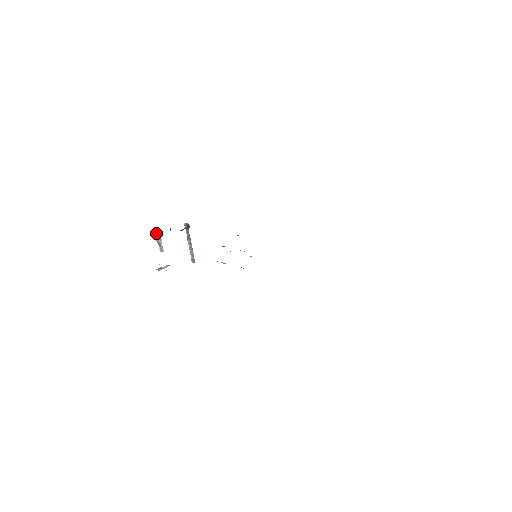
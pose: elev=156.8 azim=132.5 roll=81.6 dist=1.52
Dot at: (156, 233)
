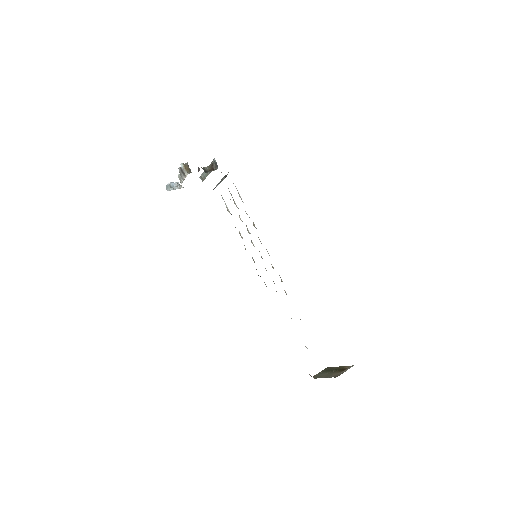
Dot at: (183, 169)
